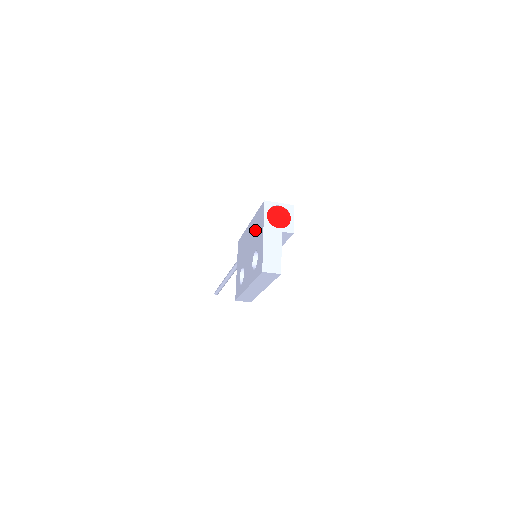
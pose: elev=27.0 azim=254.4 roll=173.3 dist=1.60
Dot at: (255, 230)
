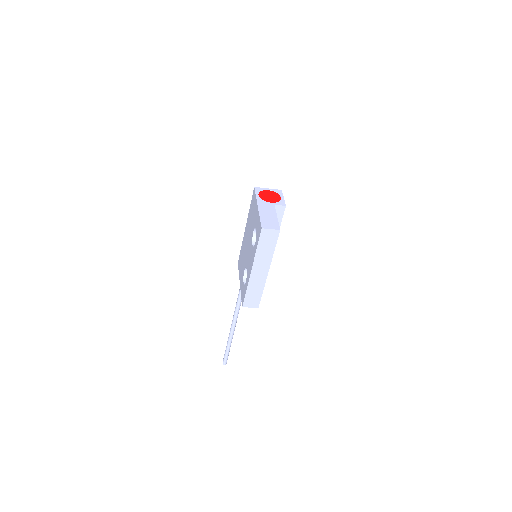
Dot at: (250, 220)
